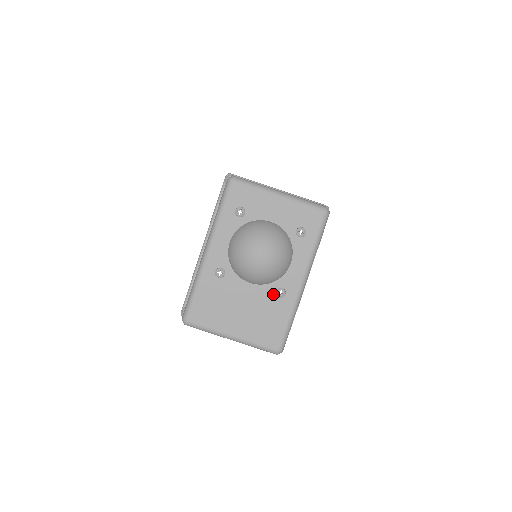
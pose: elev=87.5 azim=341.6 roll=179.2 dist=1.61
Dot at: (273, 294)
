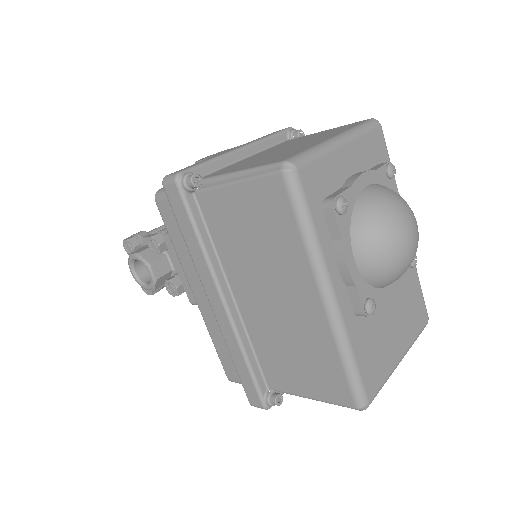
Dot at: (408, 270)
